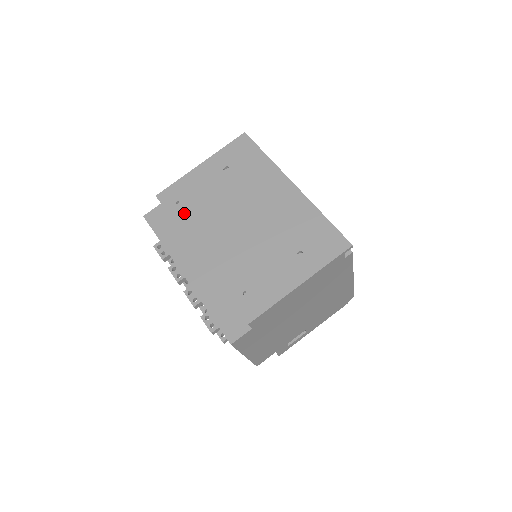
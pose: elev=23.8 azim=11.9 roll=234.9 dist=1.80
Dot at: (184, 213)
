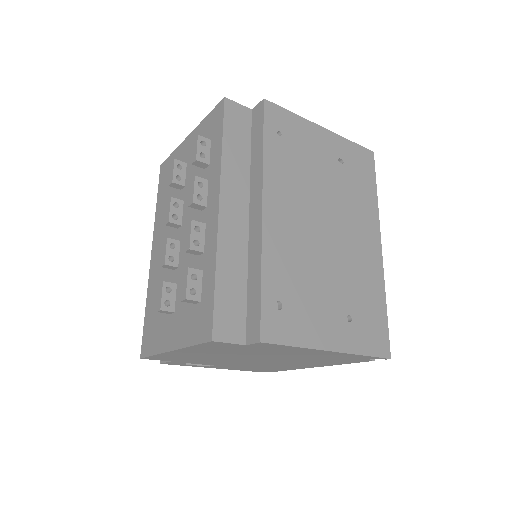
Dot at: (279, 151)
